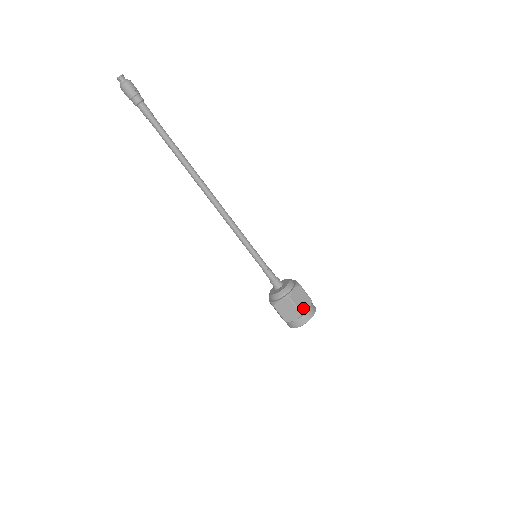
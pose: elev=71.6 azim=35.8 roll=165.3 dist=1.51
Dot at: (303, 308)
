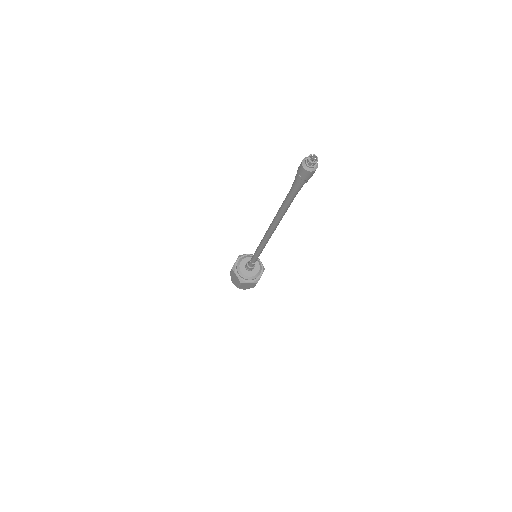
Dot at: (243, 287)
